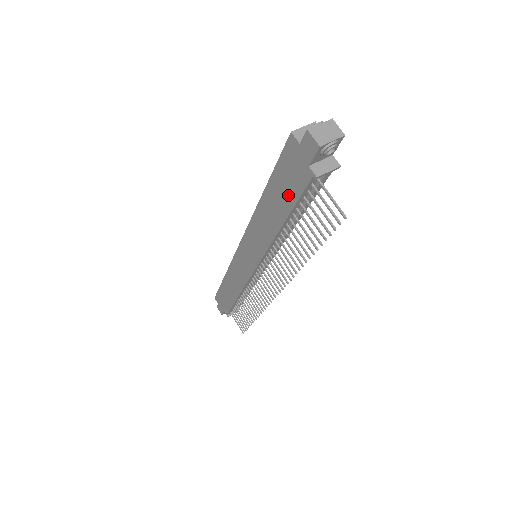
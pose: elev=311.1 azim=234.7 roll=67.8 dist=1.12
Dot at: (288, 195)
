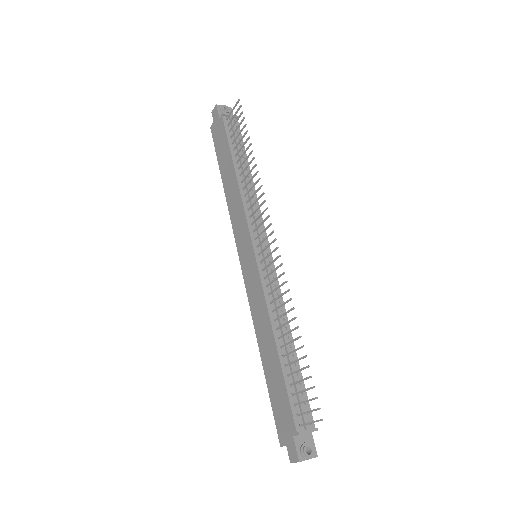
Dot at: (225, 148)
